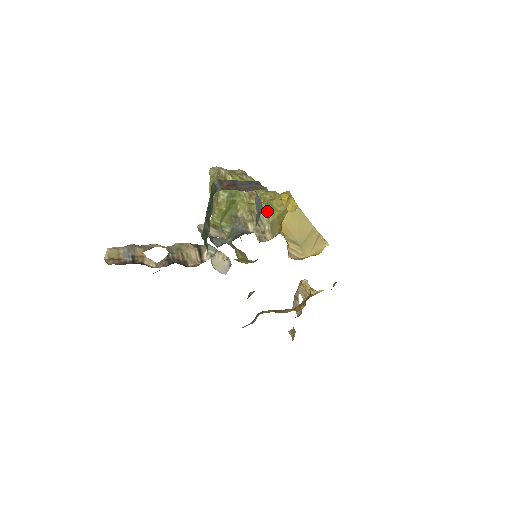
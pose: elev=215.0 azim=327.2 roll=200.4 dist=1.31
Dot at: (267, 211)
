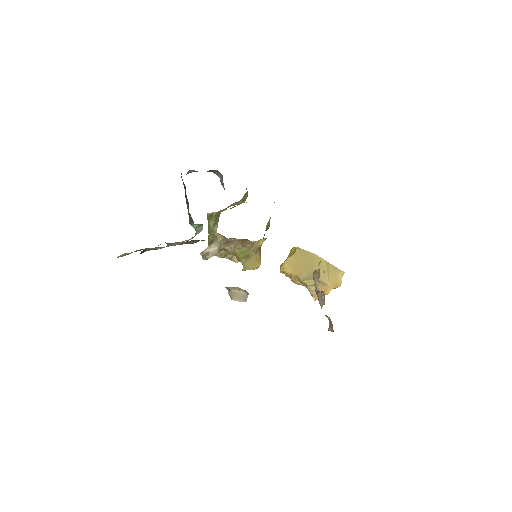
Dot at: occluded
